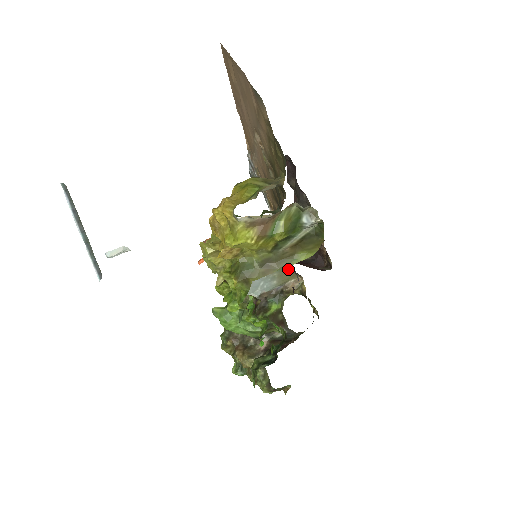
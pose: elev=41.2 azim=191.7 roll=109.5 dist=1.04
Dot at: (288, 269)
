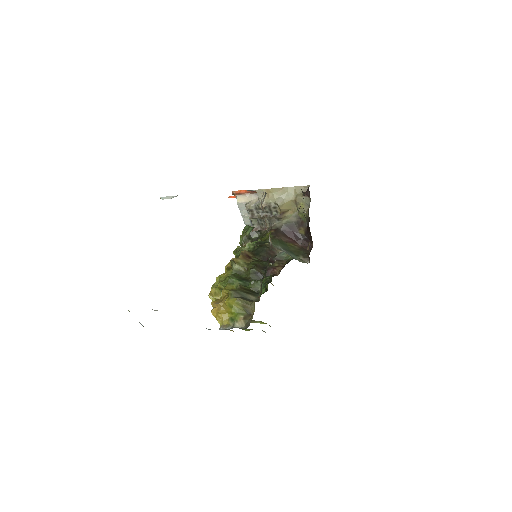
Dot at: occluded
